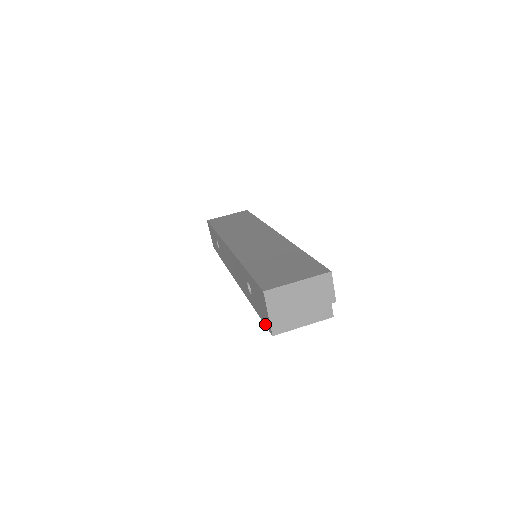
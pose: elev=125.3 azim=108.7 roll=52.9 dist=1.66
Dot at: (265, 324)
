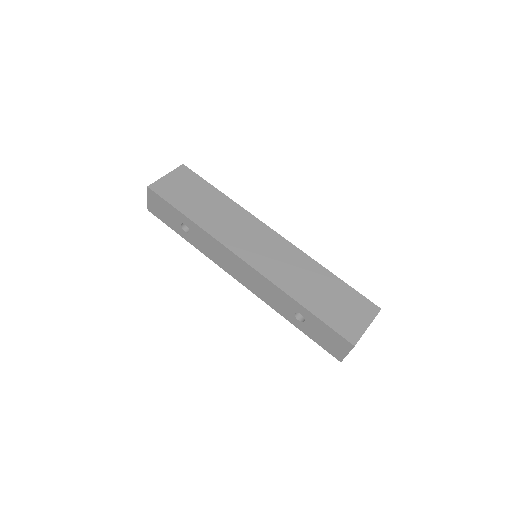
Dot at: (326, 350)
